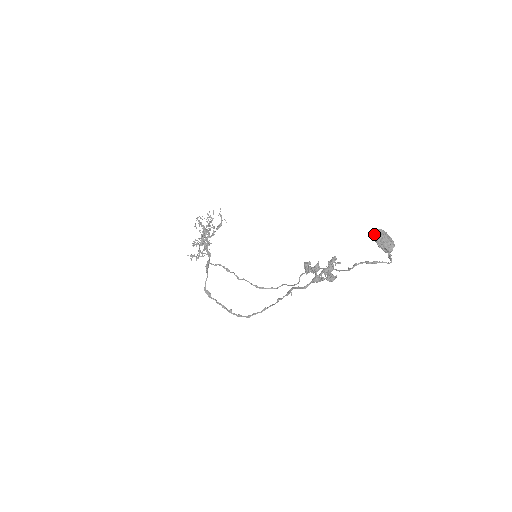
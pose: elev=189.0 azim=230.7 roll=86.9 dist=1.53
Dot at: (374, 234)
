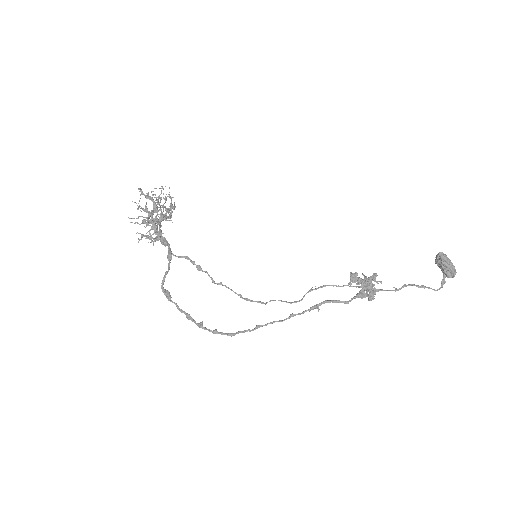
Dot at: (440, 256)
